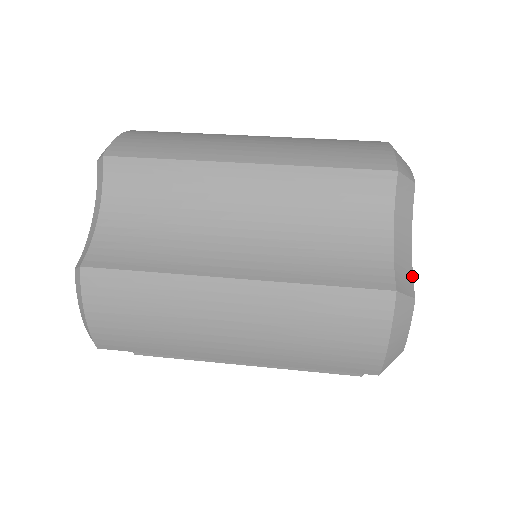
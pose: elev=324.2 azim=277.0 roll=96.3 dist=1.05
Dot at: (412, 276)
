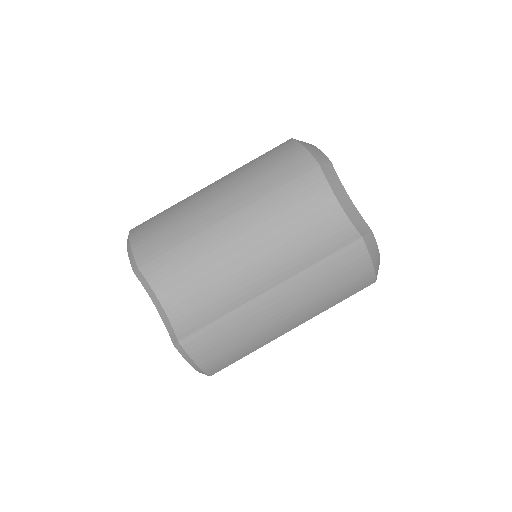
Dot at: occluded
